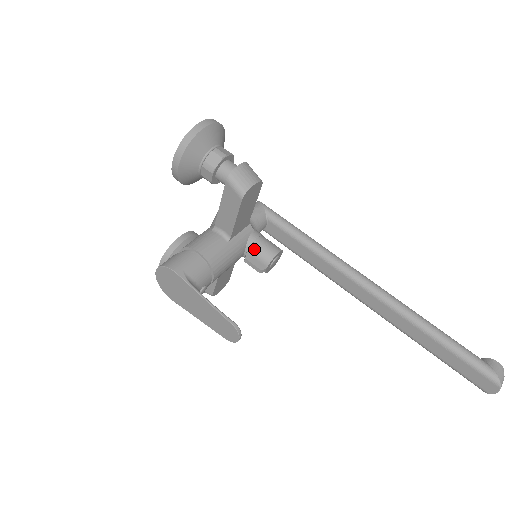
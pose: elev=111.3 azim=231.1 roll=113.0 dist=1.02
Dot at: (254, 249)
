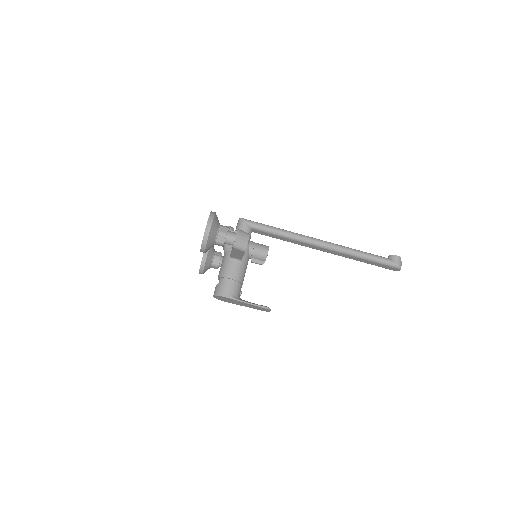
Dot at: (254, 255)
